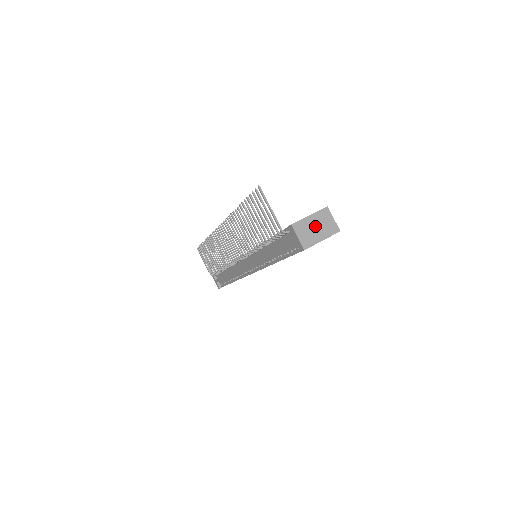
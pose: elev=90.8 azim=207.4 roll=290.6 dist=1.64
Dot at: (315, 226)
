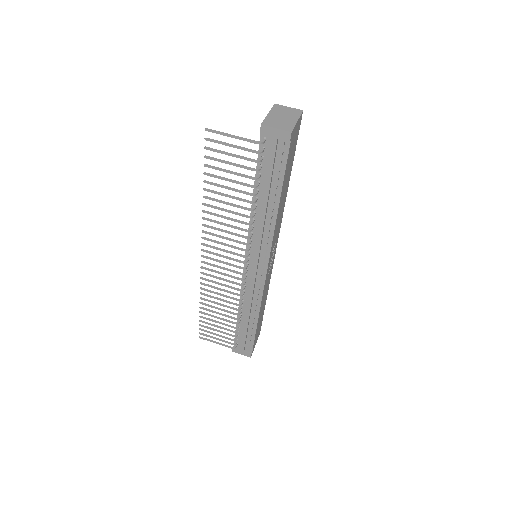
Dot at: (280, 117)
